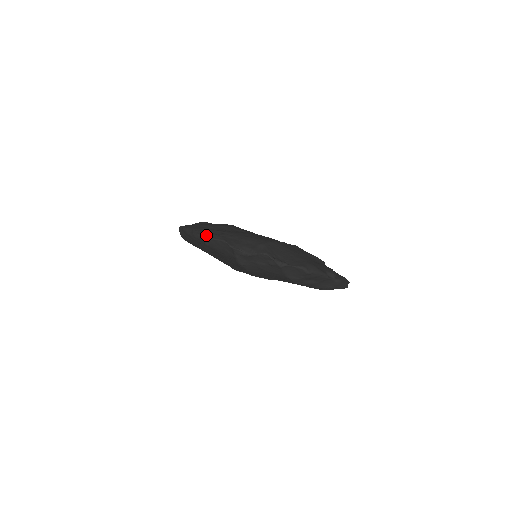
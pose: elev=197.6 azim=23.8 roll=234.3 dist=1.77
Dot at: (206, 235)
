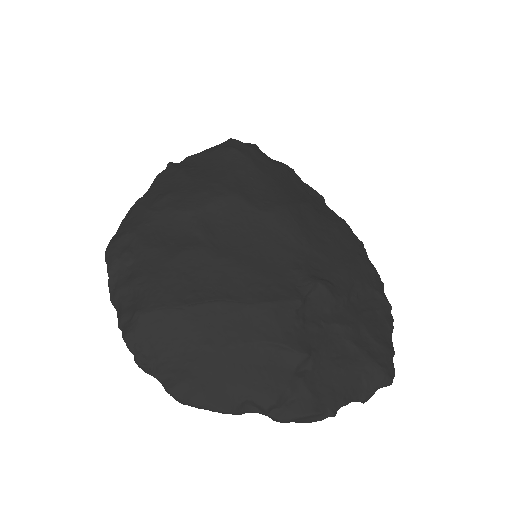
Dot at: (111, 239)
